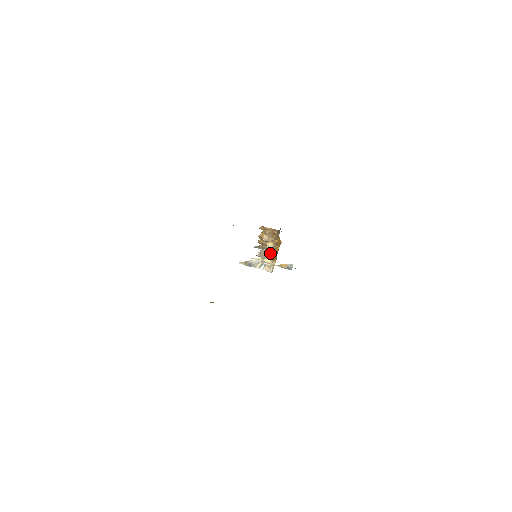
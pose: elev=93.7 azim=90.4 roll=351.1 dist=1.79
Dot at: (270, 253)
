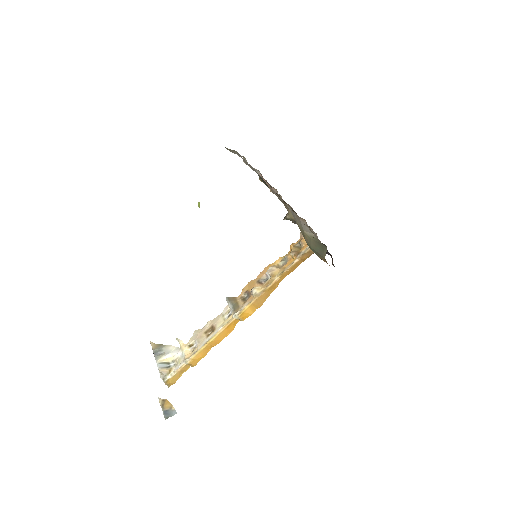
Dot at: (223, 323)
